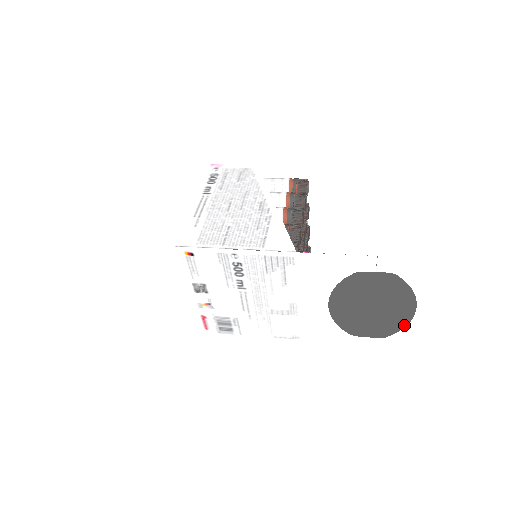
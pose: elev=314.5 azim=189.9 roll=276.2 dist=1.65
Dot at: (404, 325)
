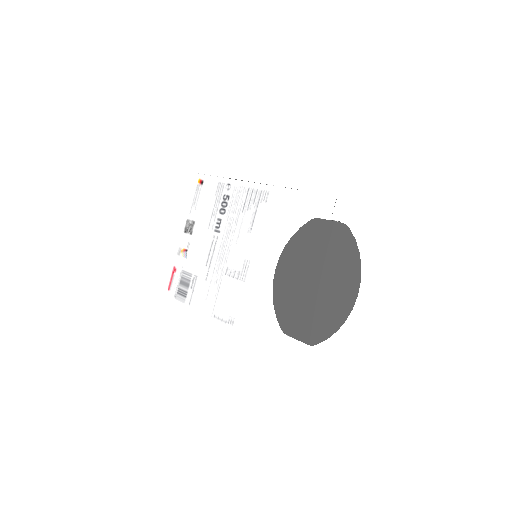
Dot at: (340, 324)
